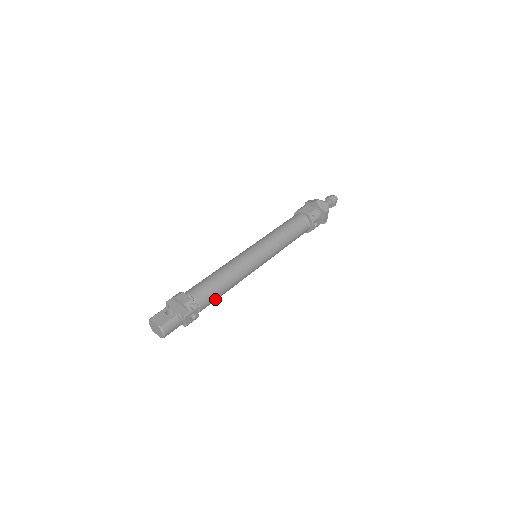
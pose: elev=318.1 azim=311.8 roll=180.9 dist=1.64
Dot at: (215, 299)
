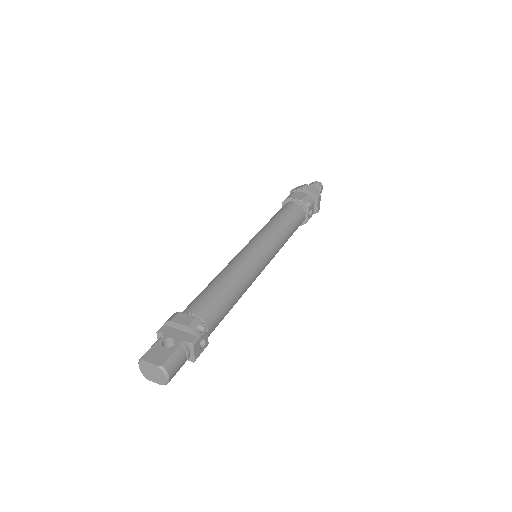
Dot at: (223, 316)
